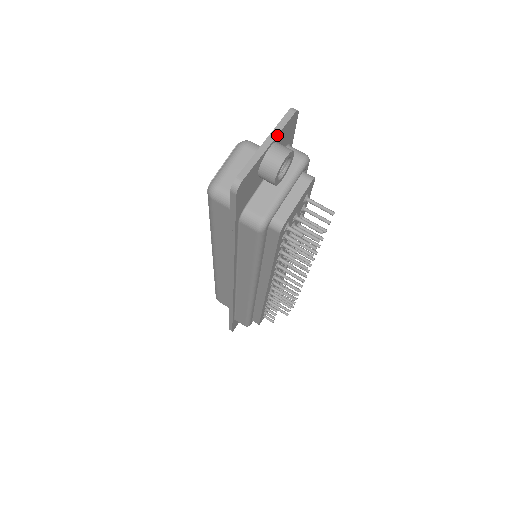
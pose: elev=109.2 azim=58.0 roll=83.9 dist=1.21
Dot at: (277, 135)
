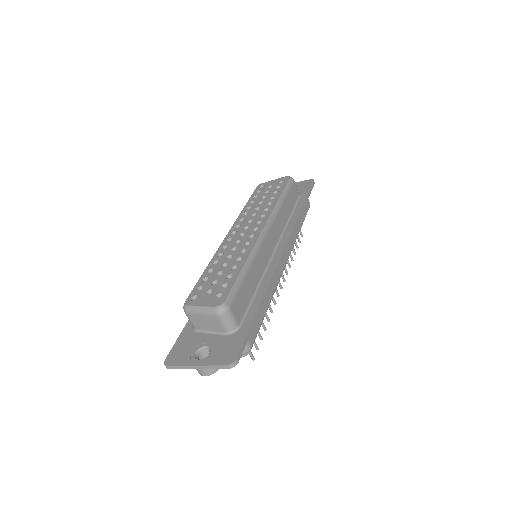
Dot at: occluded
